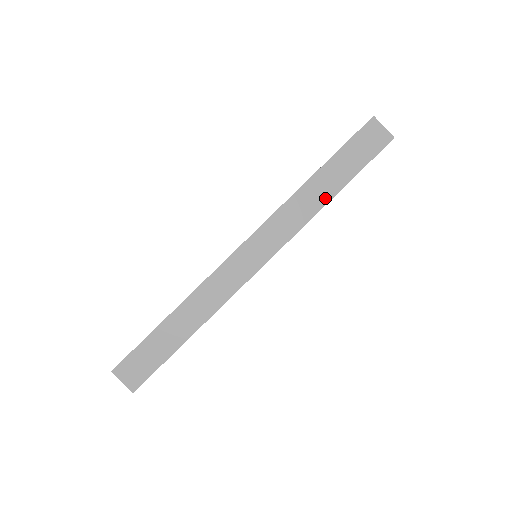
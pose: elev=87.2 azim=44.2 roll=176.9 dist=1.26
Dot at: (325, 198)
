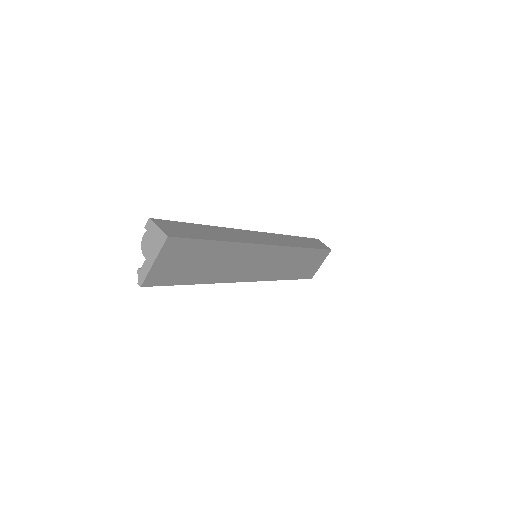
Dot at: (302, 245)
